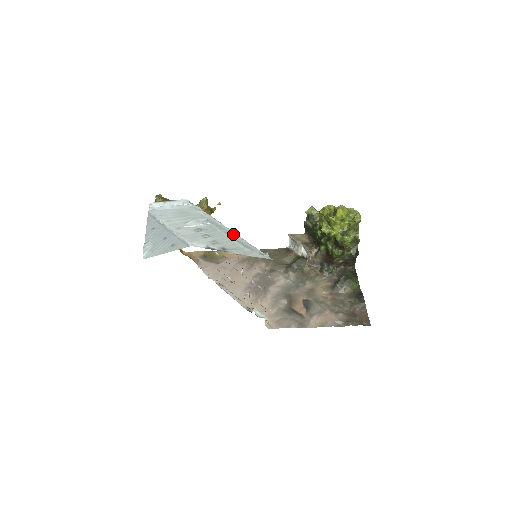
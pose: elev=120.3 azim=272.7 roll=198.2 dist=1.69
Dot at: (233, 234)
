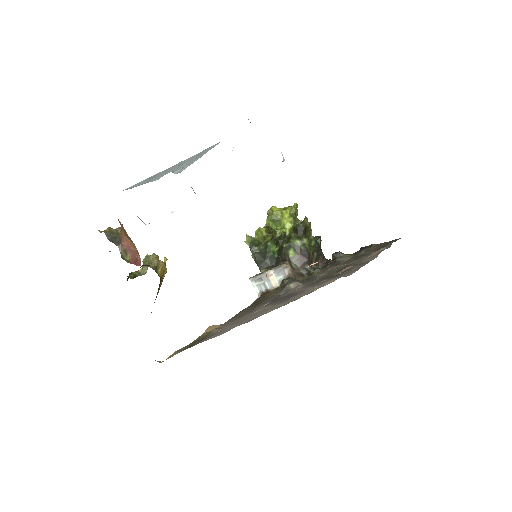
Dot at: occluded
